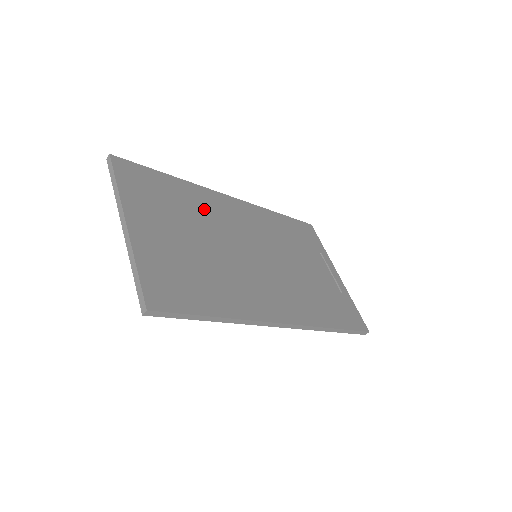
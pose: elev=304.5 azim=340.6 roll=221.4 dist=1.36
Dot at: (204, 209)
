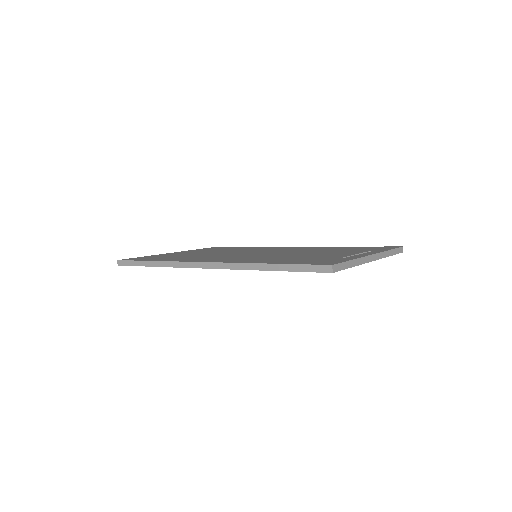
Dot at: occluded
